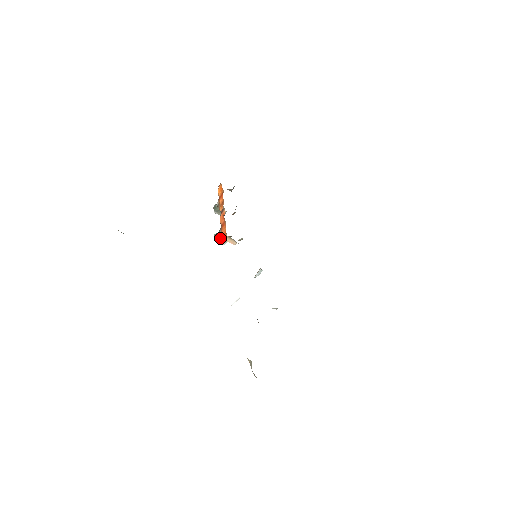
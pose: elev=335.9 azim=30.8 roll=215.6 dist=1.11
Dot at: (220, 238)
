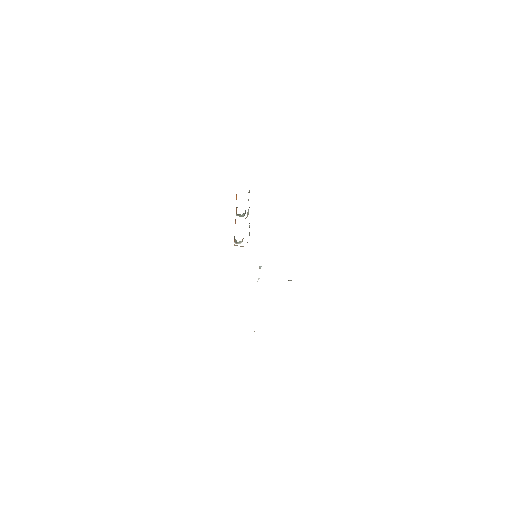
Dot at: (236, 241)
